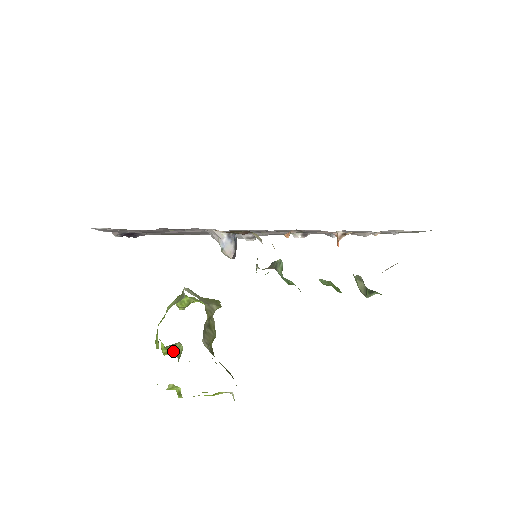
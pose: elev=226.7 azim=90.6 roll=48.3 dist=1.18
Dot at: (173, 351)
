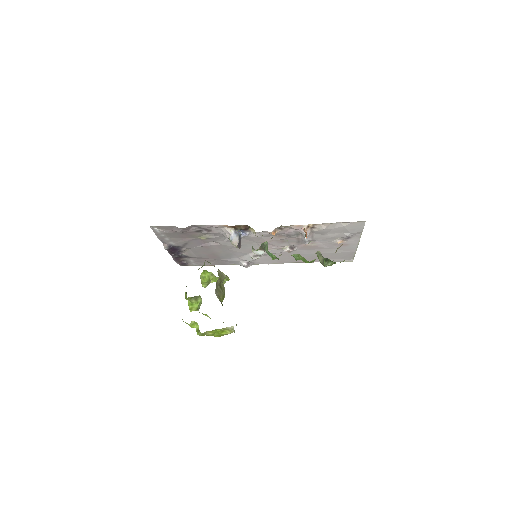
Dot at: (196, 308)
